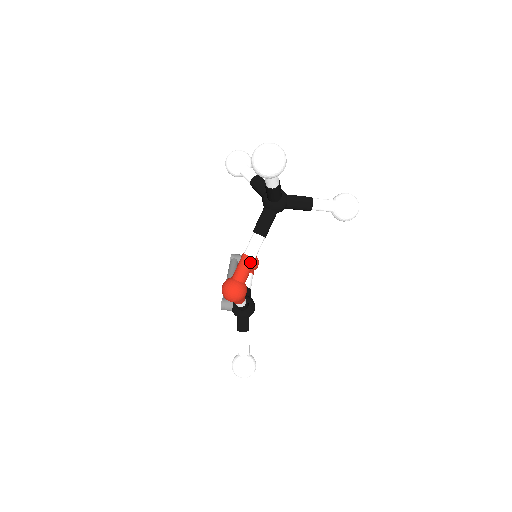
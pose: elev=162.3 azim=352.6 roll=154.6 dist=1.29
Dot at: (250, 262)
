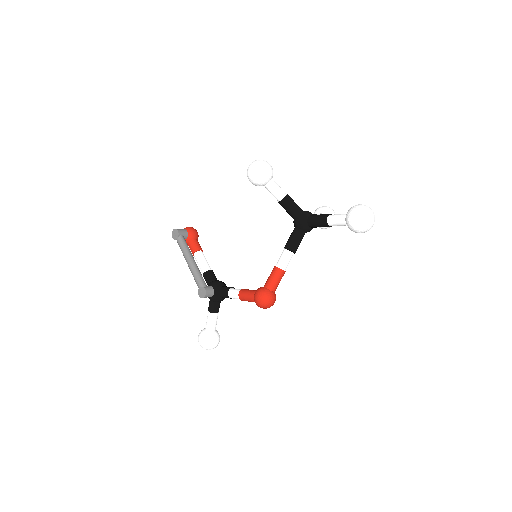
Dot at: (283, 275)
